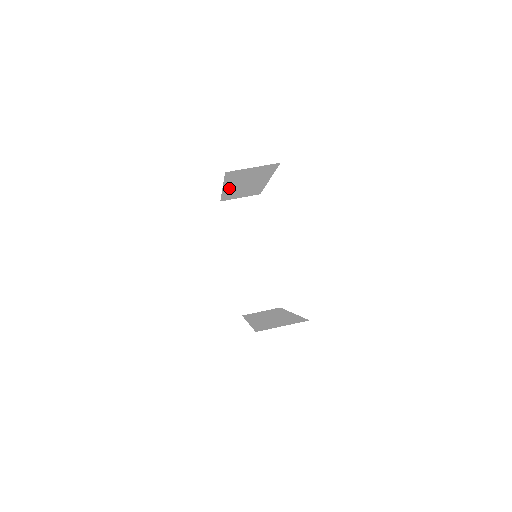
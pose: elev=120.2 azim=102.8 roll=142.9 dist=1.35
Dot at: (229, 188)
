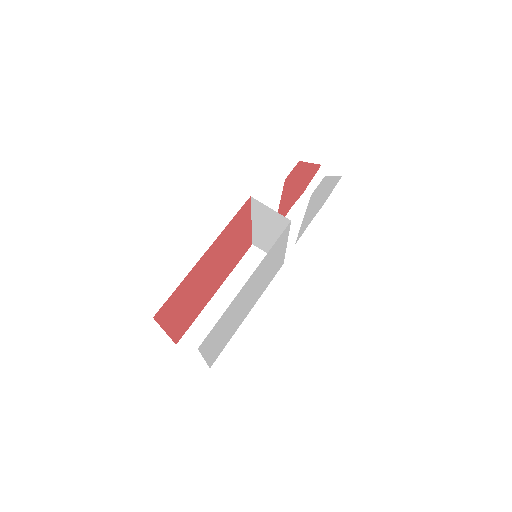
Dot at: occluded
